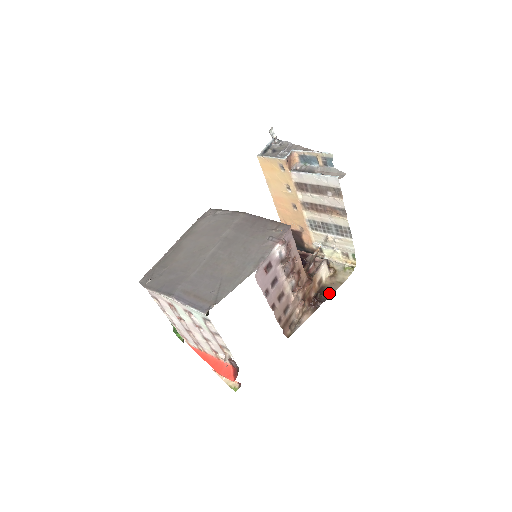
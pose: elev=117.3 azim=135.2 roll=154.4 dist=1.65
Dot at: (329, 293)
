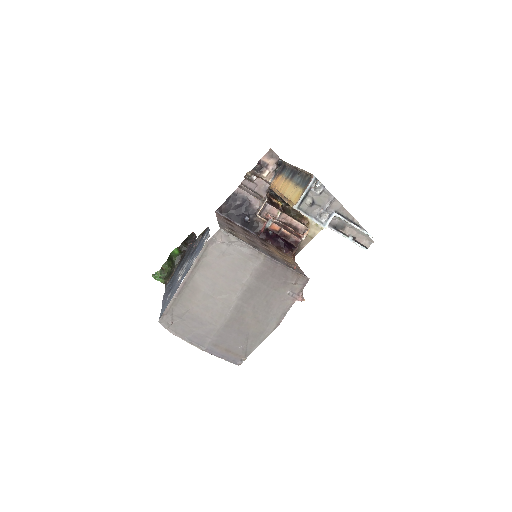
Dot at: (300, 248)
